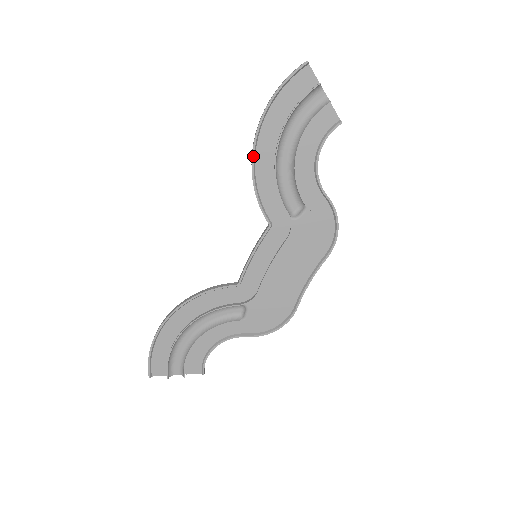
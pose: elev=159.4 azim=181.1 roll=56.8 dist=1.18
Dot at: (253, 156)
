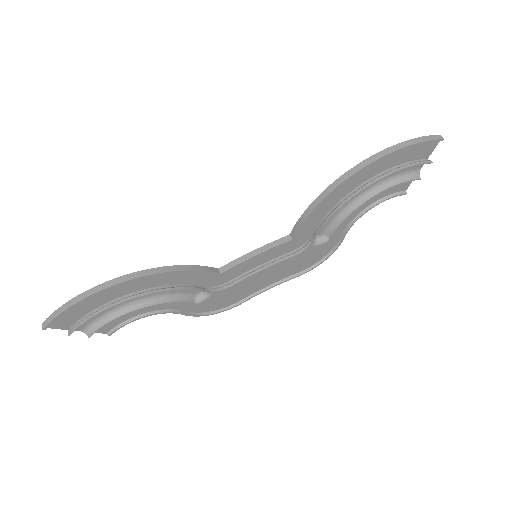
Dot at: (343, 183)
